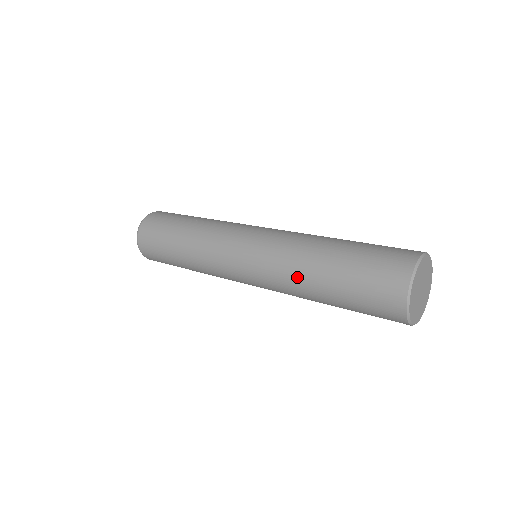
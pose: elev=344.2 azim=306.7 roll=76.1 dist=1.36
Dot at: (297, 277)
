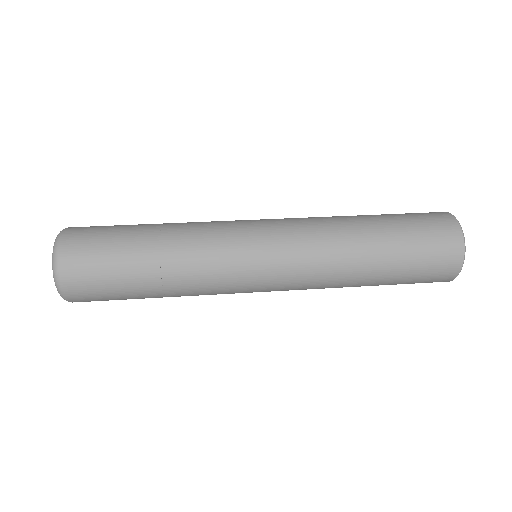
Dot at: (345, 274)
